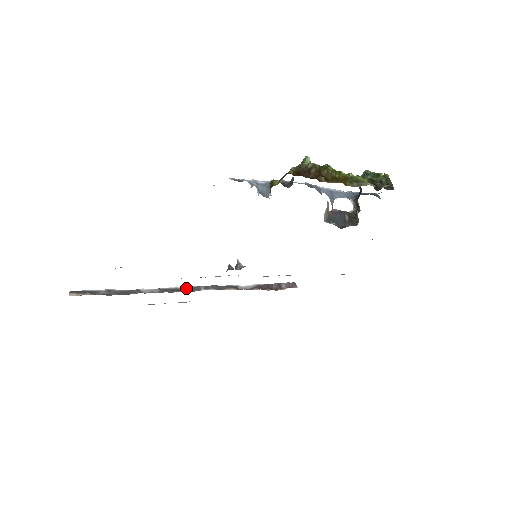
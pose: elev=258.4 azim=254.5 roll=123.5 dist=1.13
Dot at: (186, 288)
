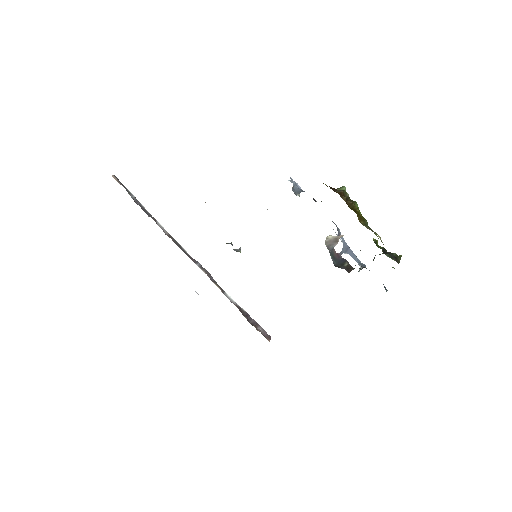
Dot at: (187, 253)
